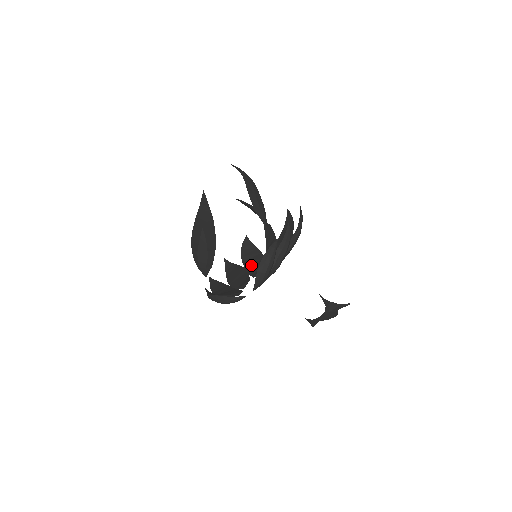
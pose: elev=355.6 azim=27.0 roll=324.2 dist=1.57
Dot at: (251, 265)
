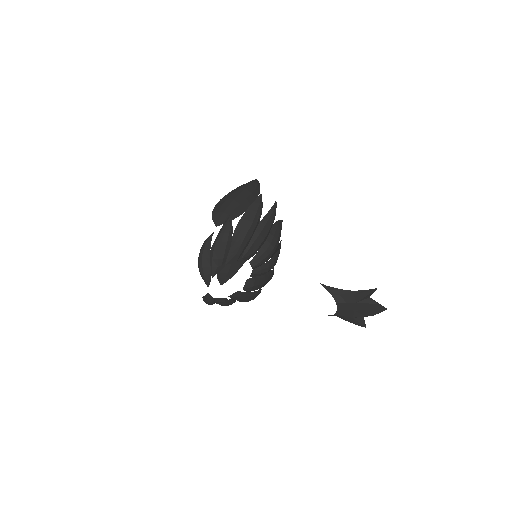
Dot at: occluded
